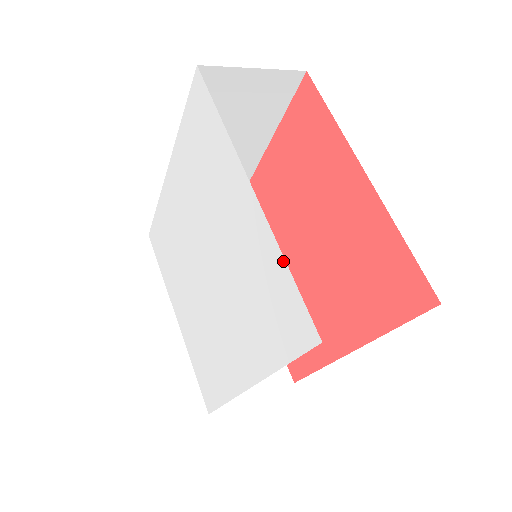
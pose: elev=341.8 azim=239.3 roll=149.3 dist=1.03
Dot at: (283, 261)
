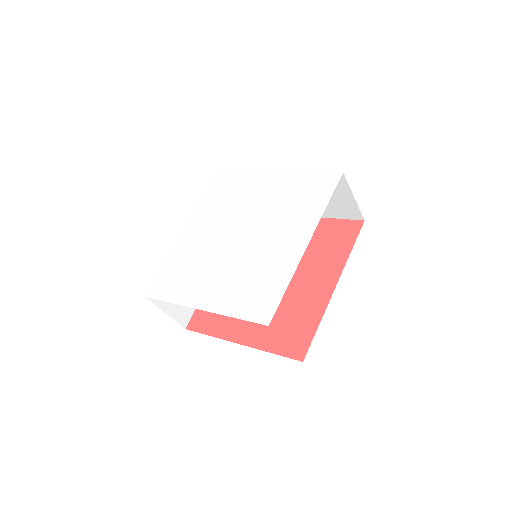
Dot at: (306, 173)
